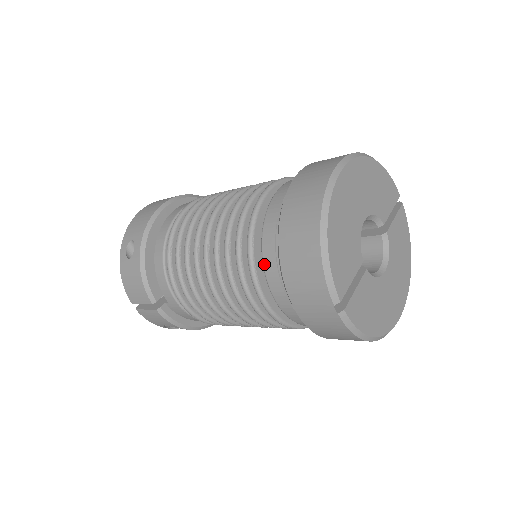
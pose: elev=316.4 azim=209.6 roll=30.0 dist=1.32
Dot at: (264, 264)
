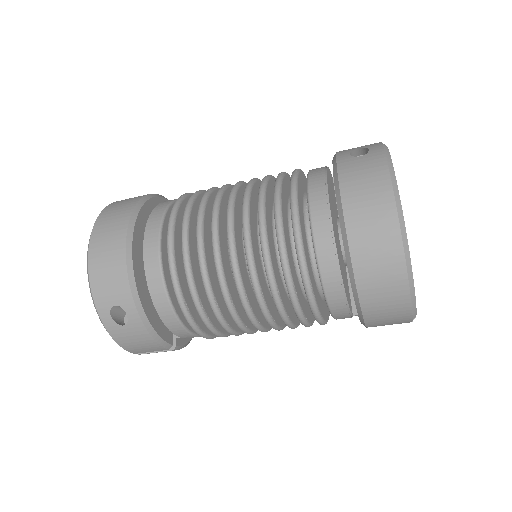
Dot at: (329, 303)
